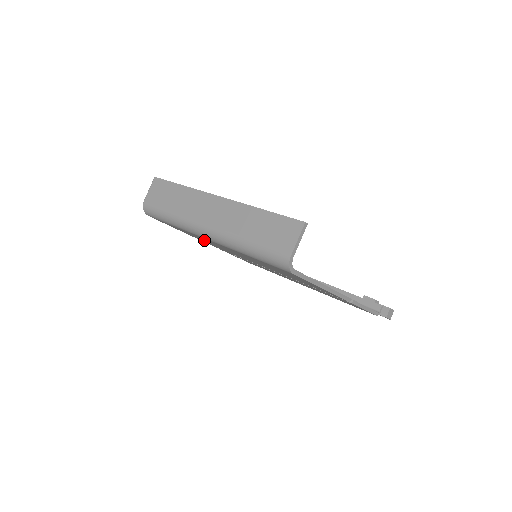
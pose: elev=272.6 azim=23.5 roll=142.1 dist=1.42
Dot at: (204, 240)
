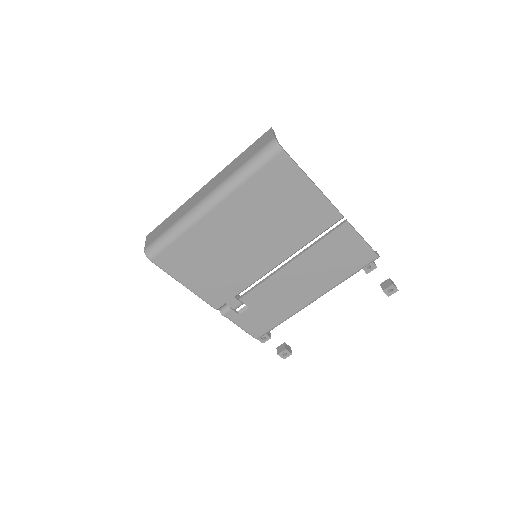
Dot at: (207, 259)
